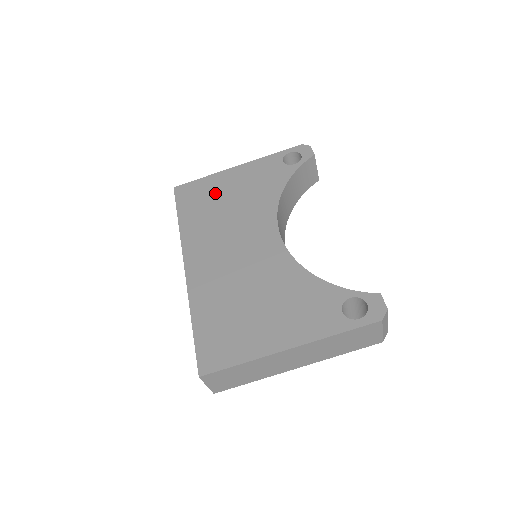
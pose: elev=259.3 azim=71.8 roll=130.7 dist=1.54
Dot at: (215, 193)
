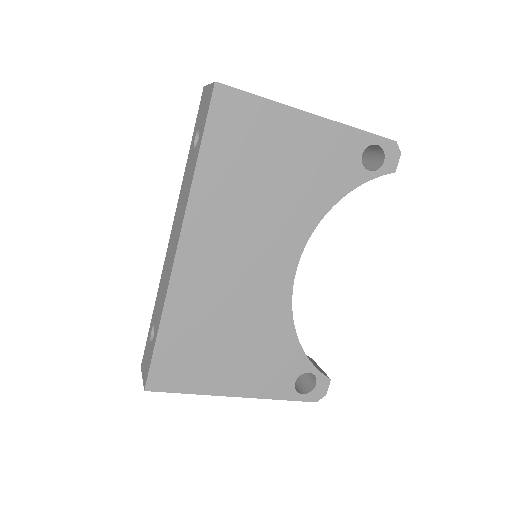
Dot at: (264, 146)
